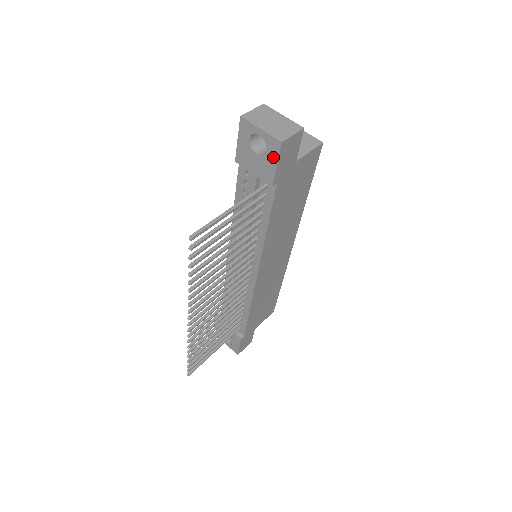
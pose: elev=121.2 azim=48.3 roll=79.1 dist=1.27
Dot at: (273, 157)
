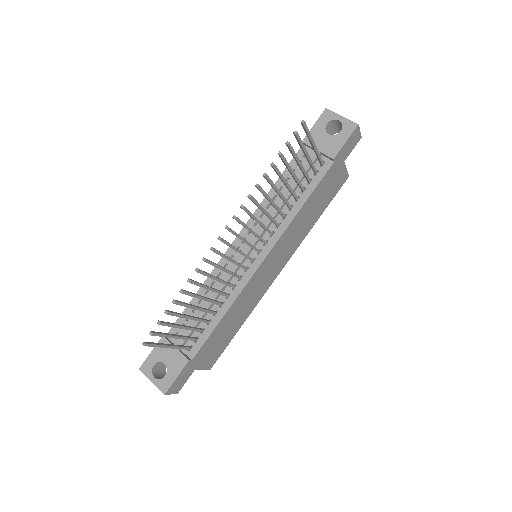
Dot at: (345, 135)
